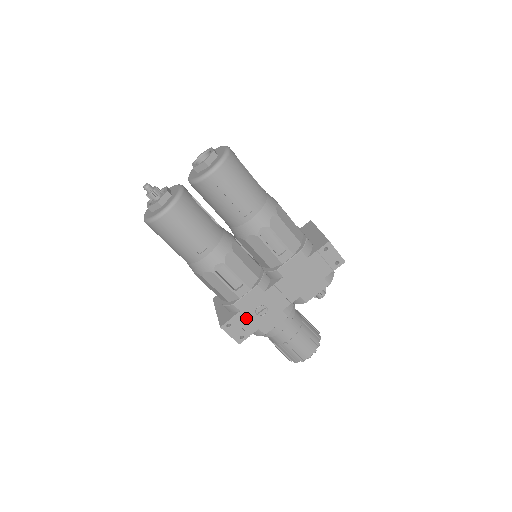
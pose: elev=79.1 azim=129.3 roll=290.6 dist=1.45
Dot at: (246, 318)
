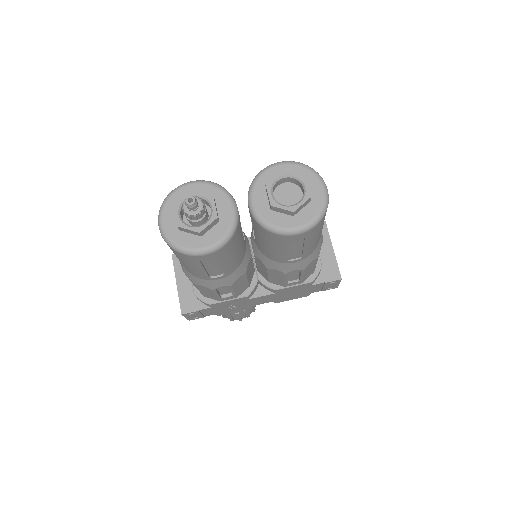
Dot at: (213, 310)
